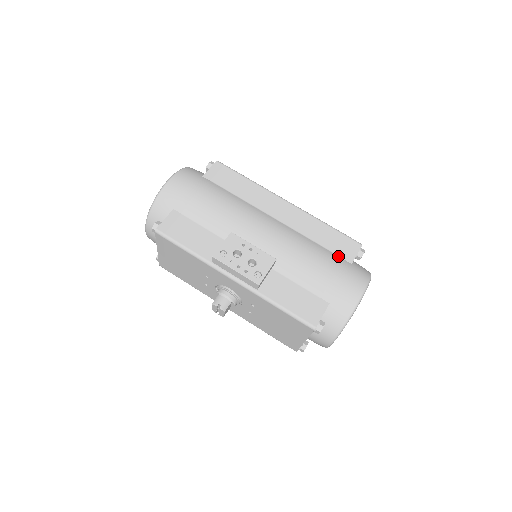
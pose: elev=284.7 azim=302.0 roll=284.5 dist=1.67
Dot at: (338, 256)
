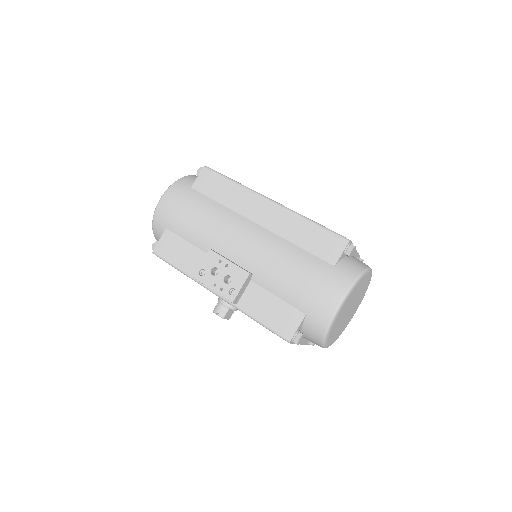
Dot at: (320, 259)
